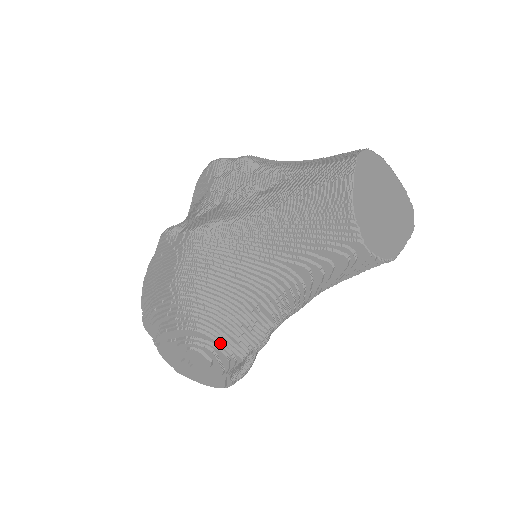
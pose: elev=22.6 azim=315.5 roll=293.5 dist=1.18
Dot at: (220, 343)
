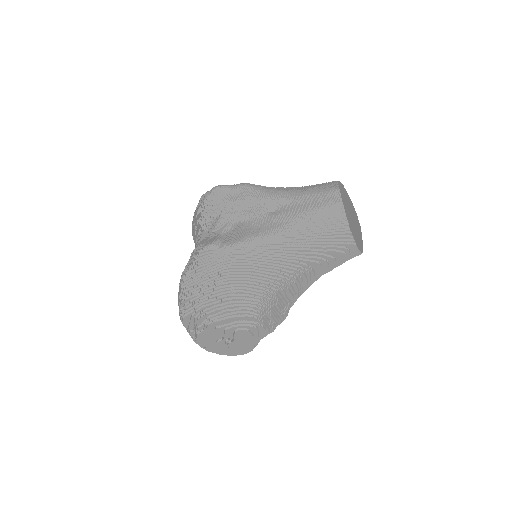
Dot at: (263, 321)
